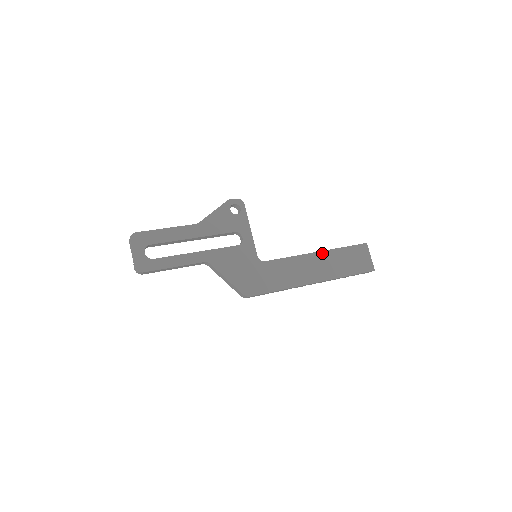
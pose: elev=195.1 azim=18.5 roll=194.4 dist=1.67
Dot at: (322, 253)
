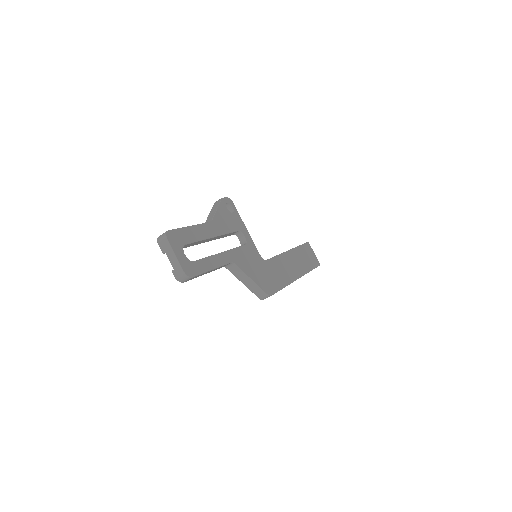
Dot at: (292, 251)
